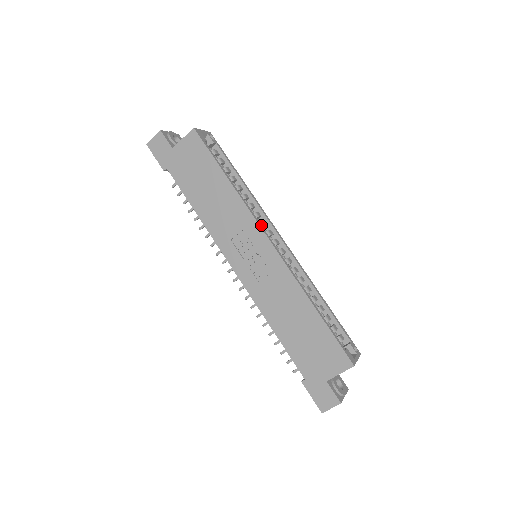
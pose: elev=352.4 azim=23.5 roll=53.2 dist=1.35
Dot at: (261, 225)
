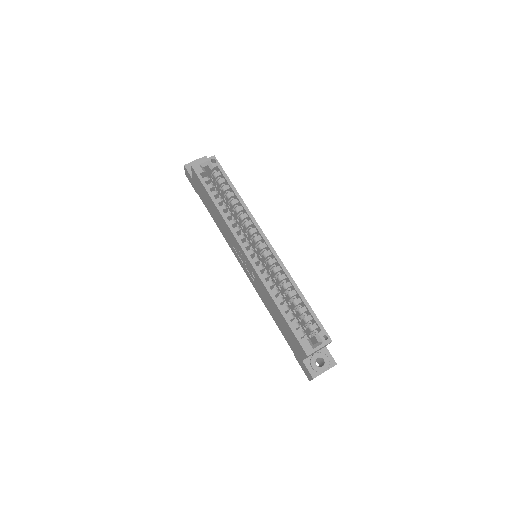
Dot at: (240, 239)
